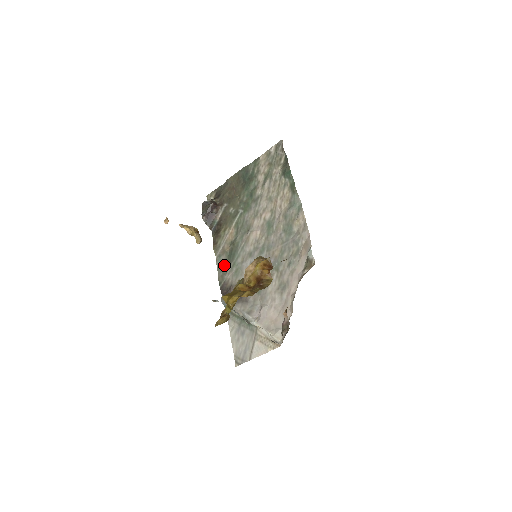
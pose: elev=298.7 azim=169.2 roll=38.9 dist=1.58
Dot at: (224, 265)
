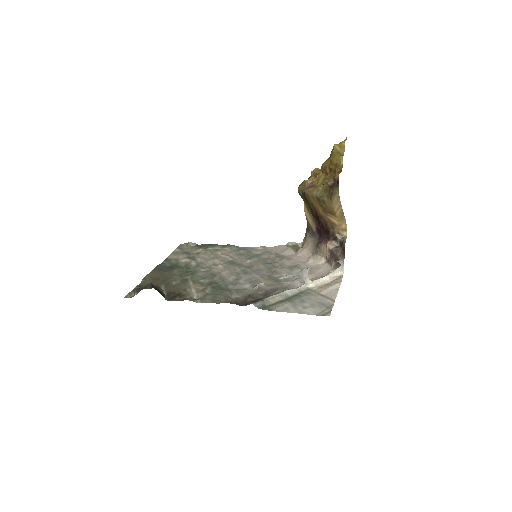
Dot at: (217, 297)
